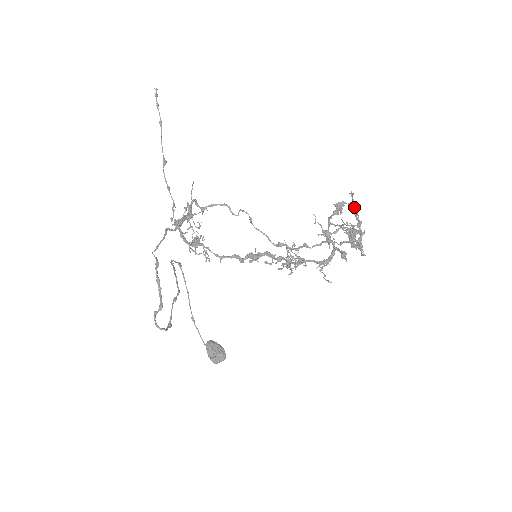
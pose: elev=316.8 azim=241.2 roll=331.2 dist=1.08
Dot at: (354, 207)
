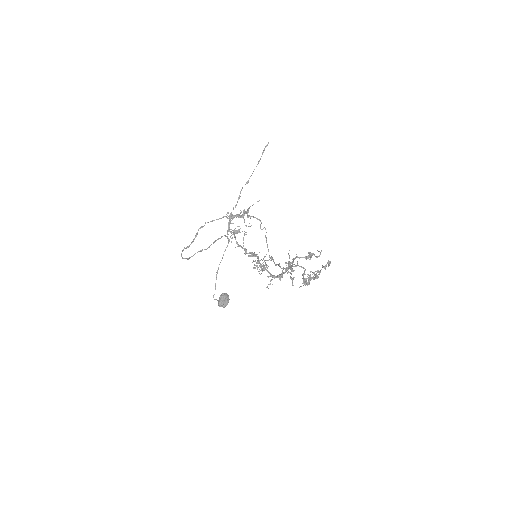
Dot at: (327, 263)
